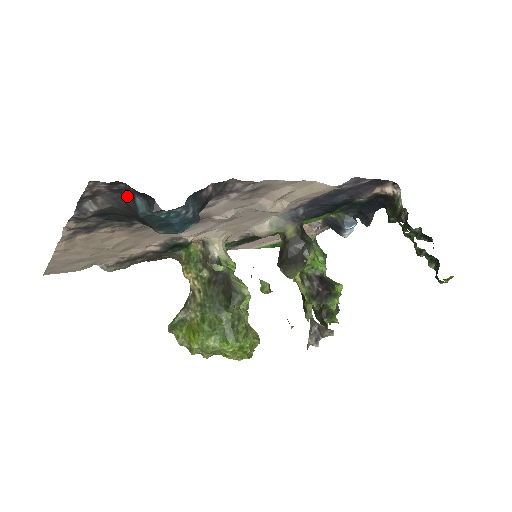
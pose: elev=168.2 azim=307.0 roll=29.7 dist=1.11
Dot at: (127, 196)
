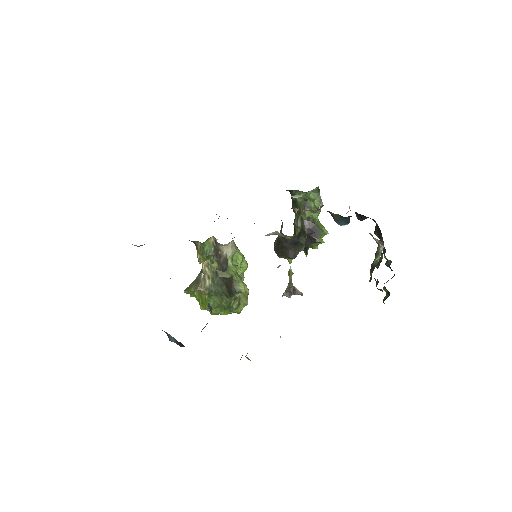
Dot at: (162, 330)
